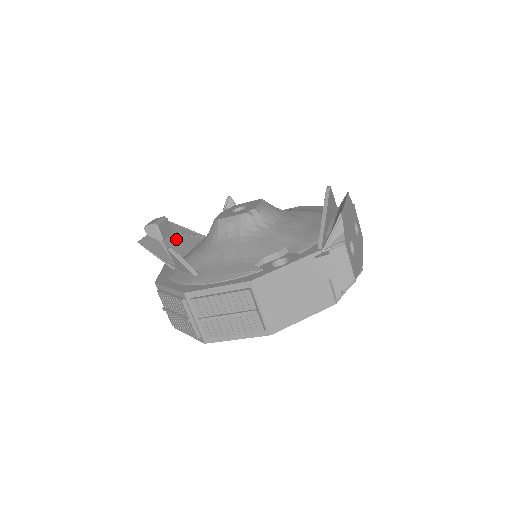
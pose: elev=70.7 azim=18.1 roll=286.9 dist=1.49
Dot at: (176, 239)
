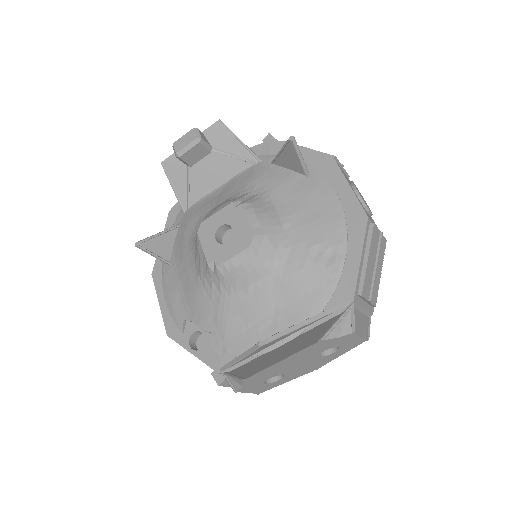
Dot at: (209, 165)
